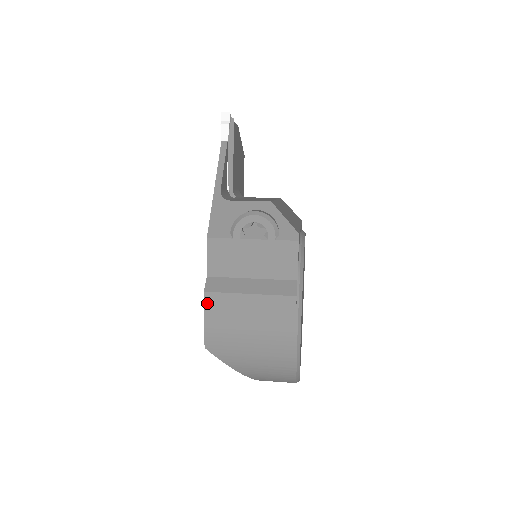
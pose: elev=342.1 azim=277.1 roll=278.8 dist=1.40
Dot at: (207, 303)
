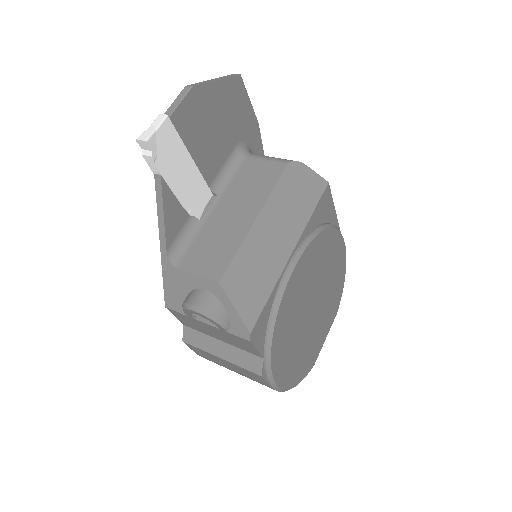
Dot at: (190, 347)
